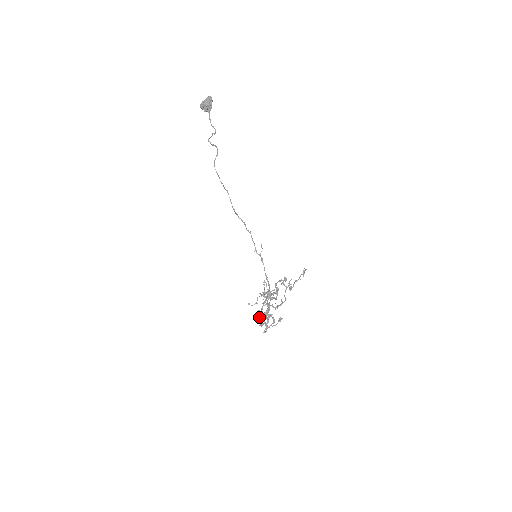
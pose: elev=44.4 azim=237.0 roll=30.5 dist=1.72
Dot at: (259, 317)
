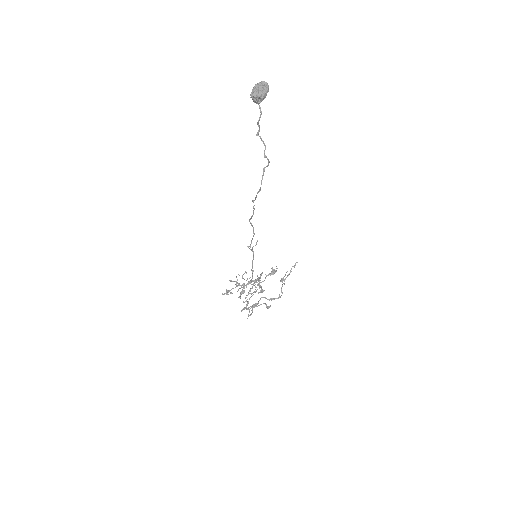
Dot at: occluded
